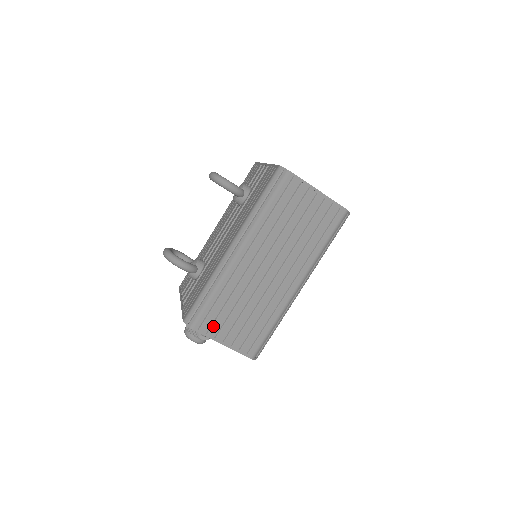
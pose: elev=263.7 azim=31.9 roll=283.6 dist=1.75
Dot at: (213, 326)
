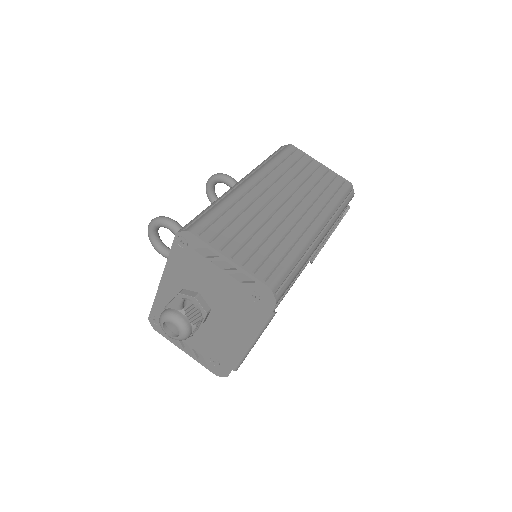
Dot at: (218, 236)
